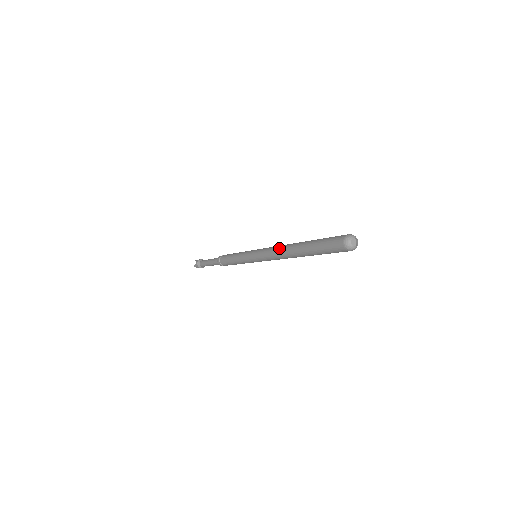
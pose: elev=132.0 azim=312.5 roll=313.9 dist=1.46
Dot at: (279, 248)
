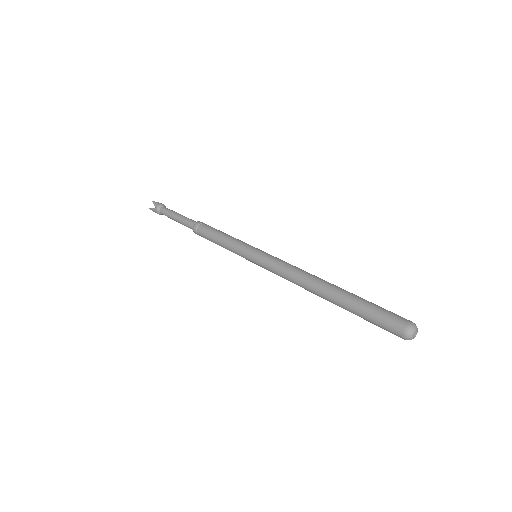
Dot at: (300, 276)
